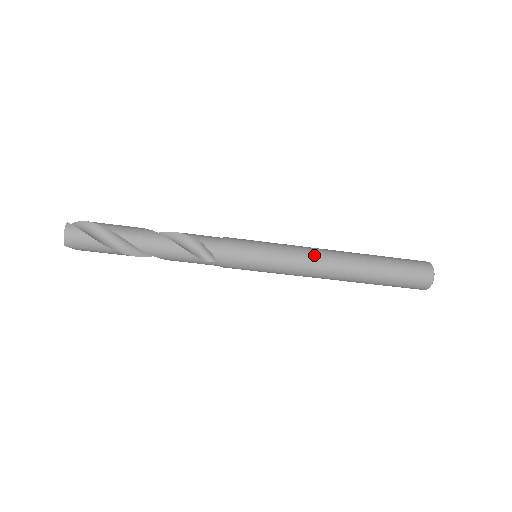
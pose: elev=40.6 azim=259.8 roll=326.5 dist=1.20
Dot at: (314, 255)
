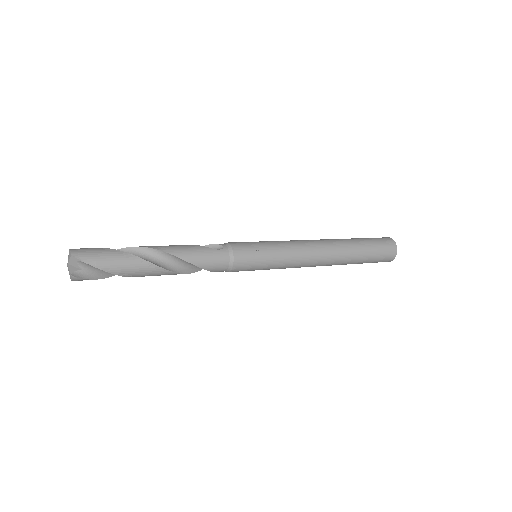
Dot at: (305, 266)
